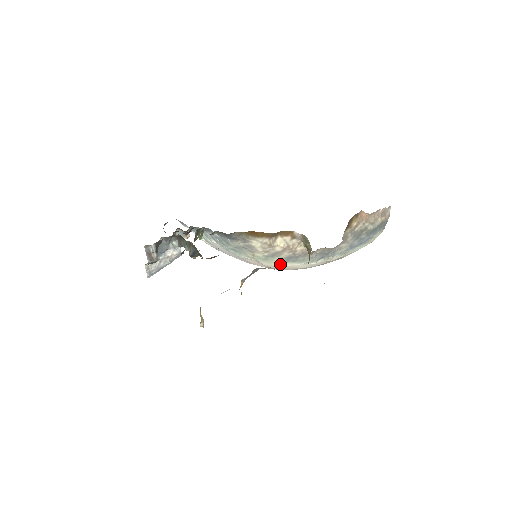
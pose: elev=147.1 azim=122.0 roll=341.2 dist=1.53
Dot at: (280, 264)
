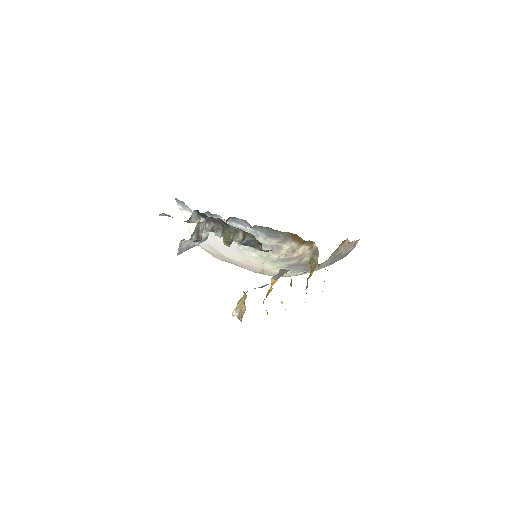
Dot at: (277, 268)
